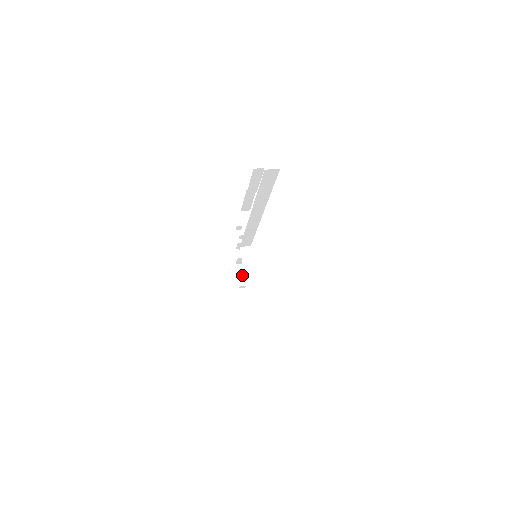
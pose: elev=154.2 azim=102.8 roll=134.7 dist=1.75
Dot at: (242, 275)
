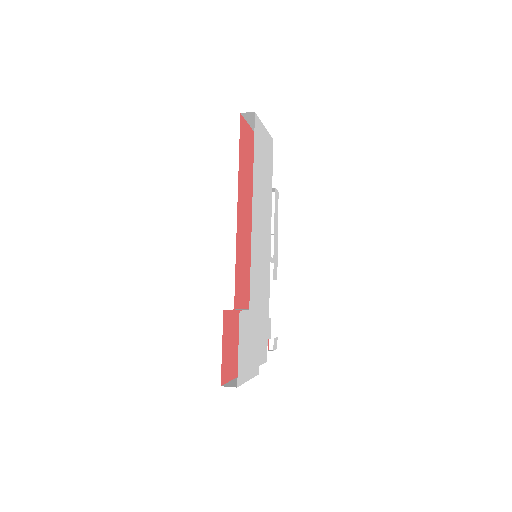
Dot at: occluded
